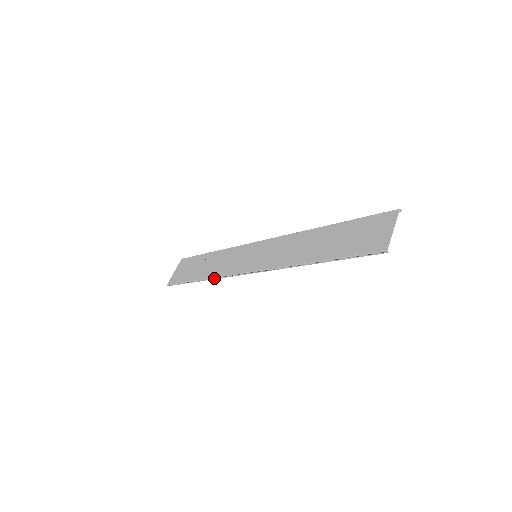
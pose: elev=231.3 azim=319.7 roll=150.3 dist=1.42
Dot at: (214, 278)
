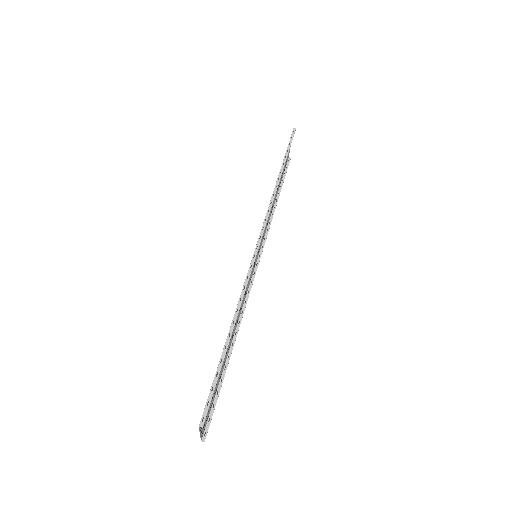
Dot at: (240, 299)
